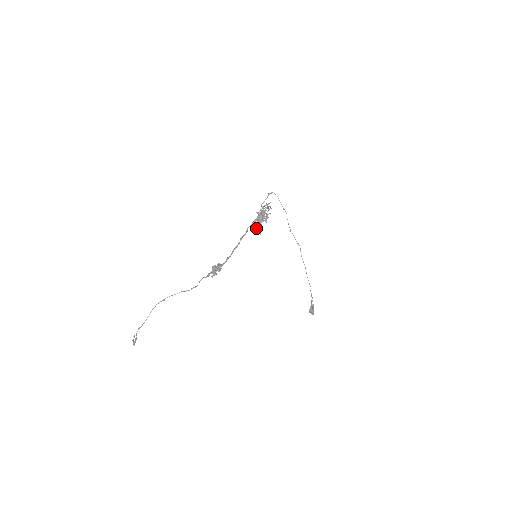
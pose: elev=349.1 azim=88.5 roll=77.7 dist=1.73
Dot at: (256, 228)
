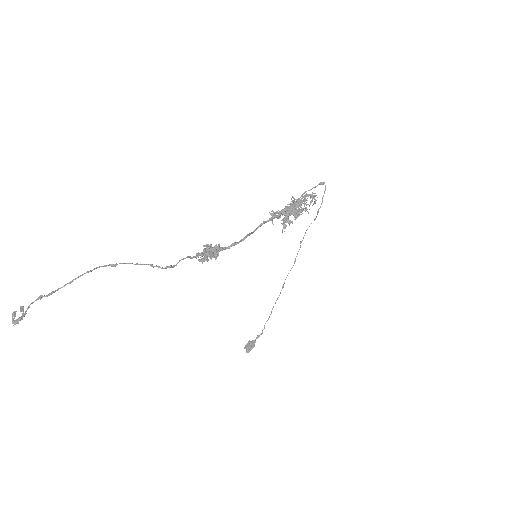
Dot at: (277, 218)
